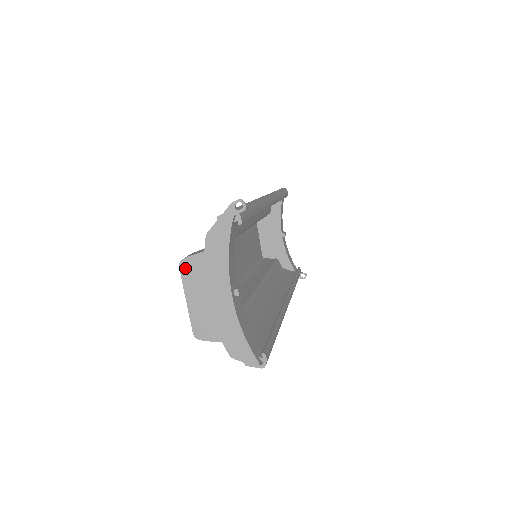
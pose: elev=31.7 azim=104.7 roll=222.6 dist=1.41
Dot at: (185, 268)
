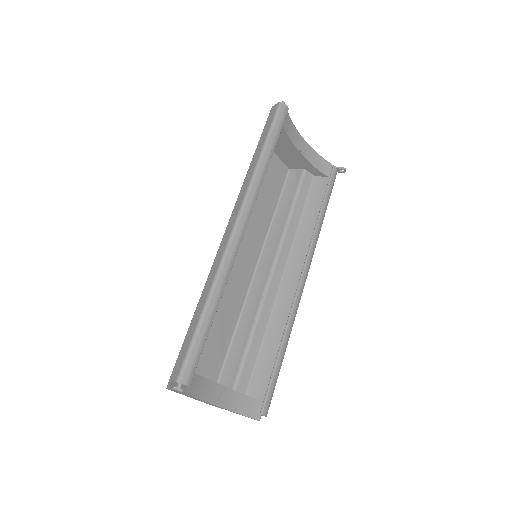
Dot at: occluded
